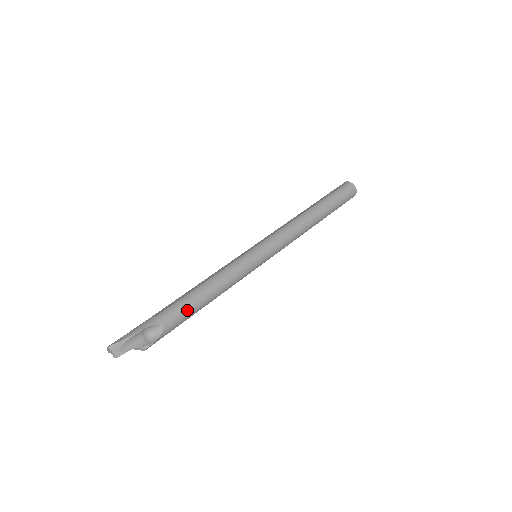
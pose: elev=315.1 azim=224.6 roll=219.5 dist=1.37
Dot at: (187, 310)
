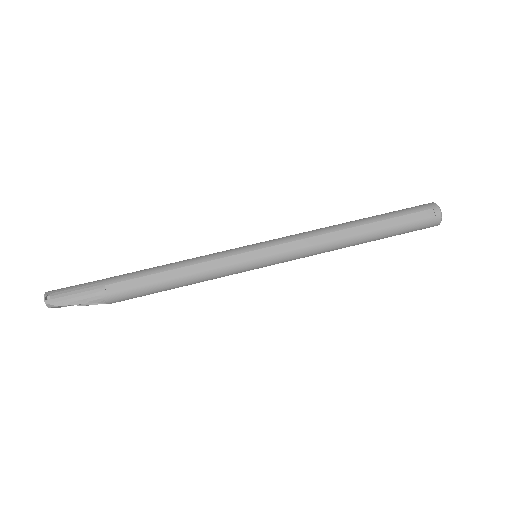
Dot at: occluded
